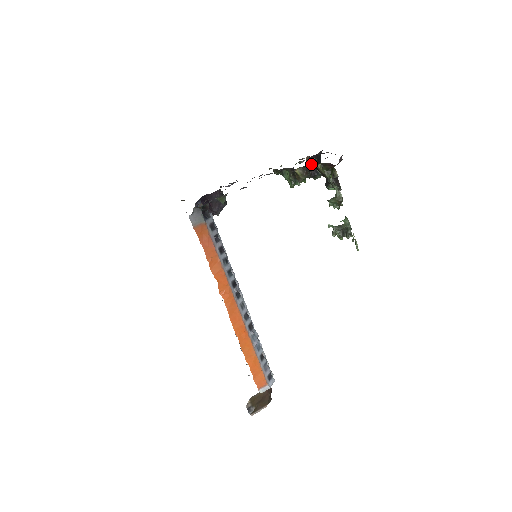
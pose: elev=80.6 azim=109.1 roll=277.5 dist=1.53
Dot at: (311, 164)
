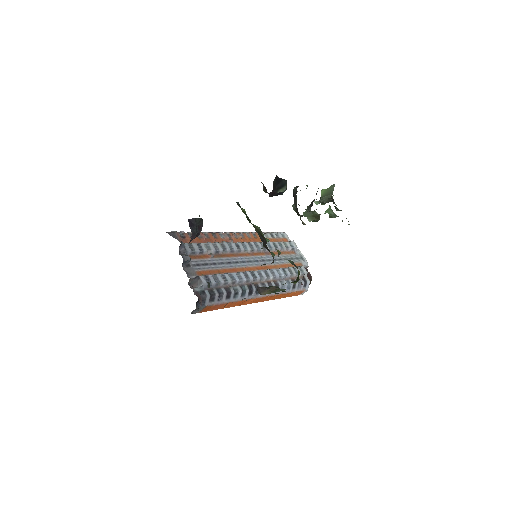
Dot at: occluded
